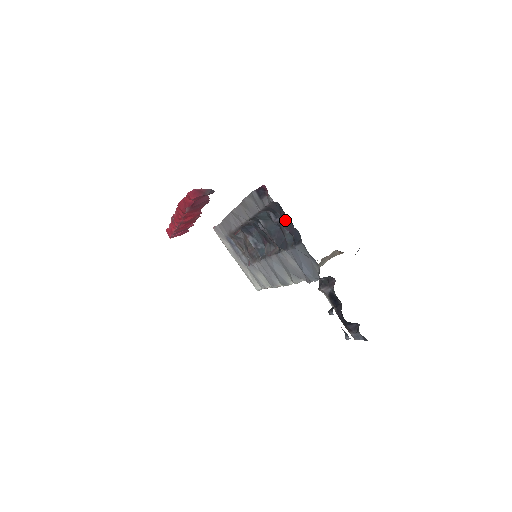
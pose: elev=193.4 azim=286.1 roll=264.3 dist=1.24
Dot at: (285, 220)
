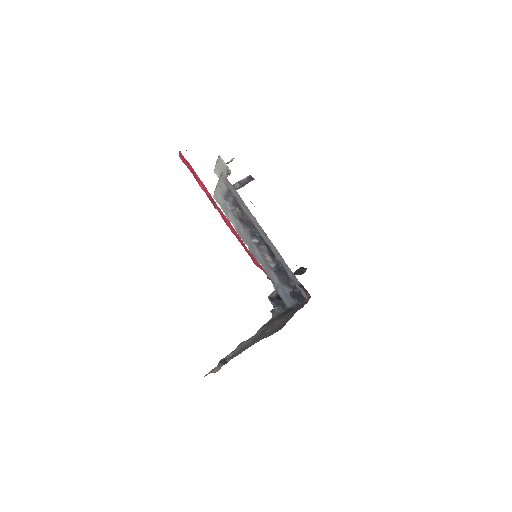
Dot at: (299, 294)
